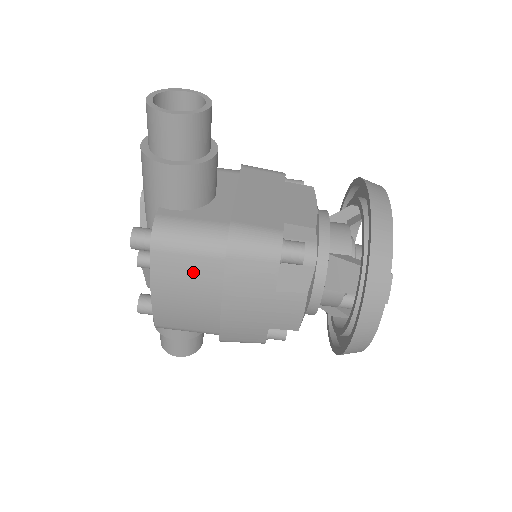
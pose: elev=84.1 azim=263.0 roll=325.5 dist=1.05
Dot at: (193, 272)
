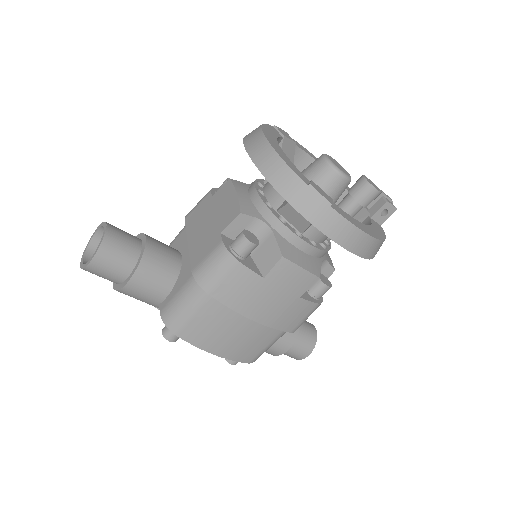
Dot at: (211, 321)
